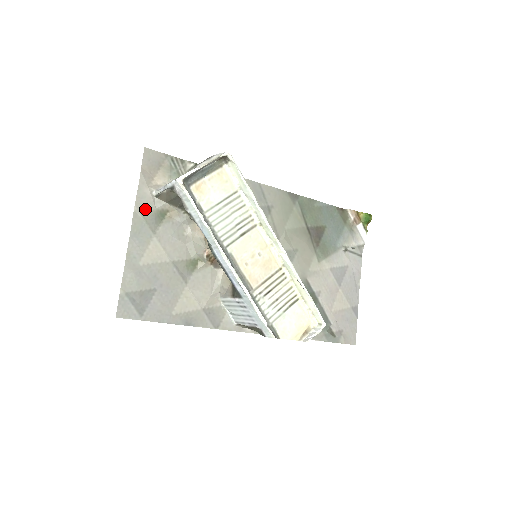
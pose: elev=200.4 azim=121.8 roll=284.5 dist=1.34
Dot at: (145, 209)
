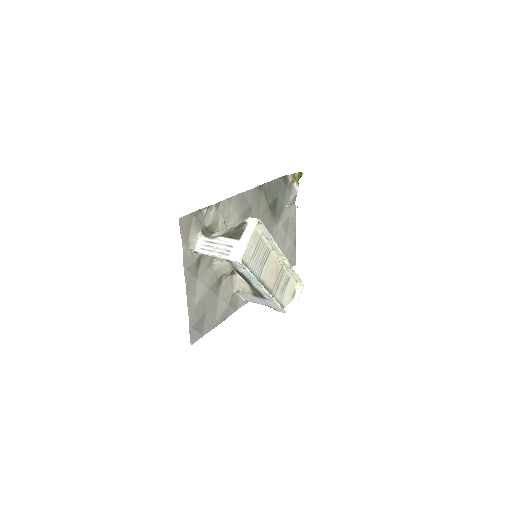
Dot at: (190, 265)
